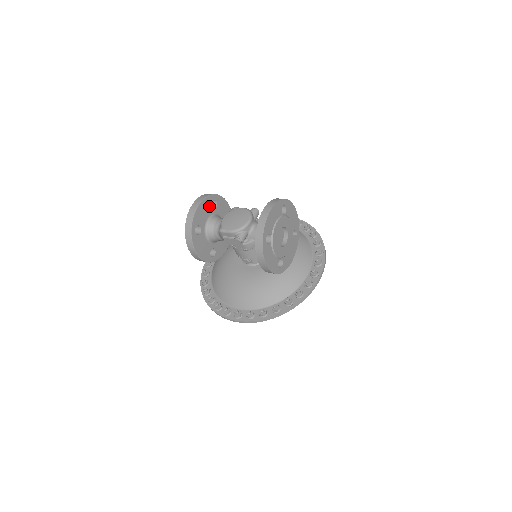
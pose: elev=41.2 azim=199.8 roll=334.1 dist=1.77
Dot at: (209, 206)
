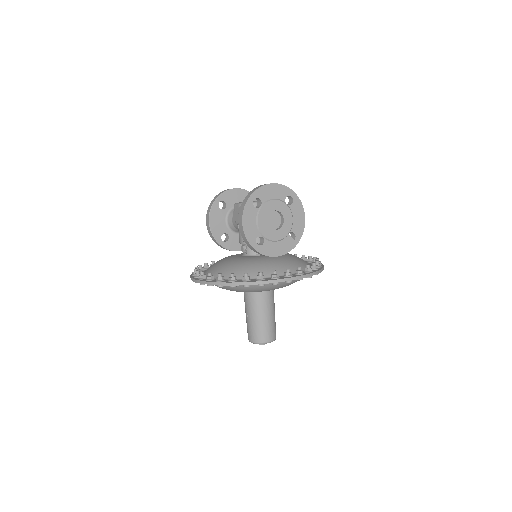
Dot at: occluded
